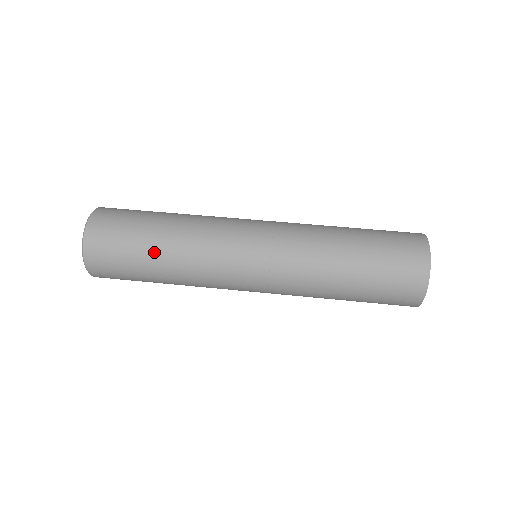
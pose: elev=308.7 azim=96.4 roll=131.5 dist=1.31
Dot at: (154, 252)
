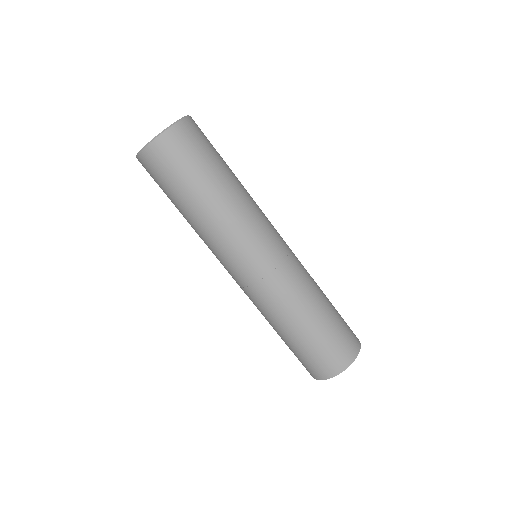
Dot at: (197, 197)
